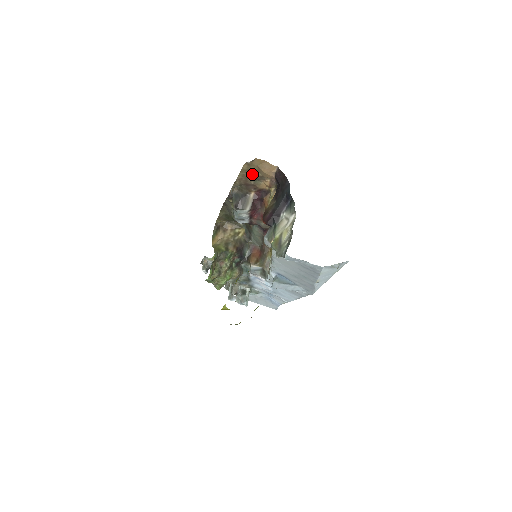
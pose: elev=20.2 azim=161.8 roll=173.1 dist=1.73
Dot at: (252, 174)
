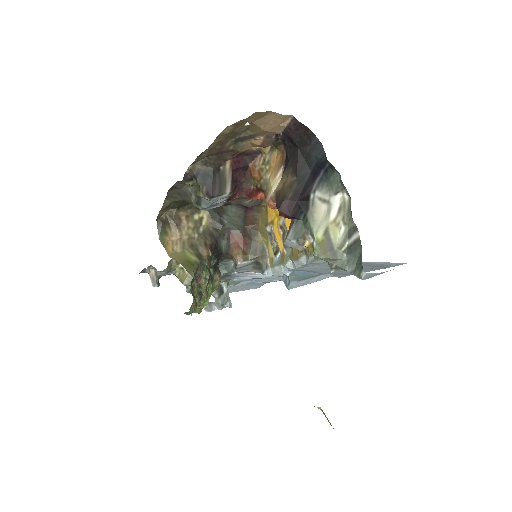
Dot at: (235, 136)
